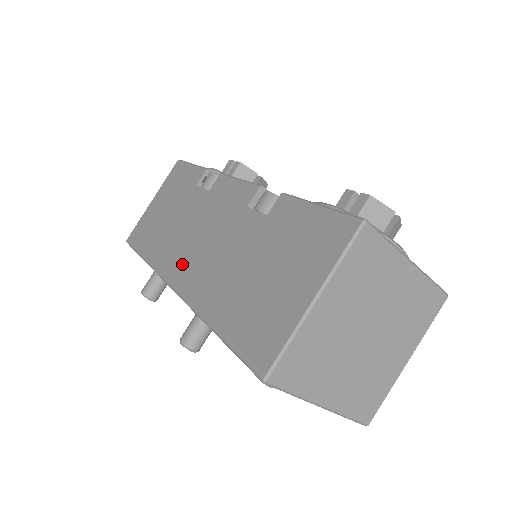
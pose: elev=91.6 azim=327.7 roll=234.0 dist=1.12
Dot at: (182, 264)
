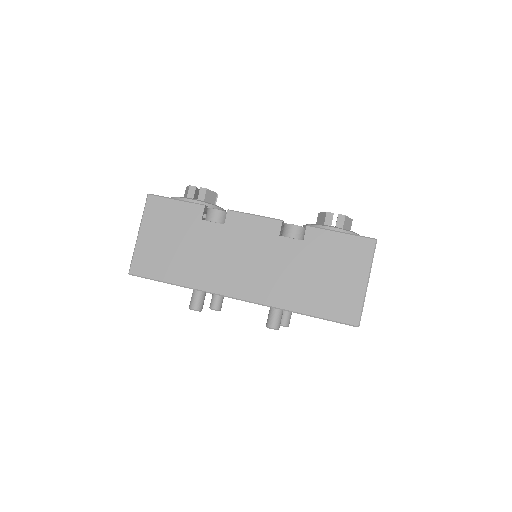
Dot at: (237, 282)
